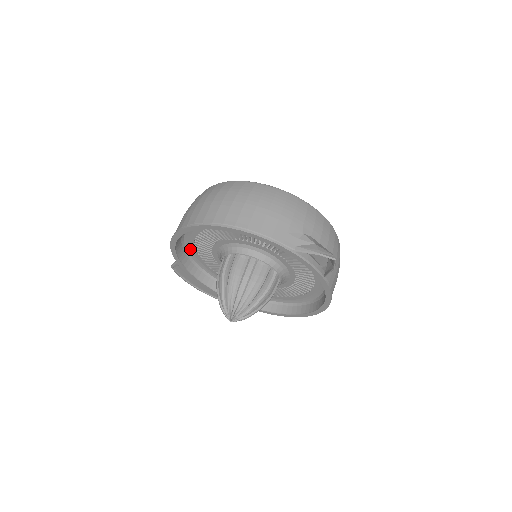
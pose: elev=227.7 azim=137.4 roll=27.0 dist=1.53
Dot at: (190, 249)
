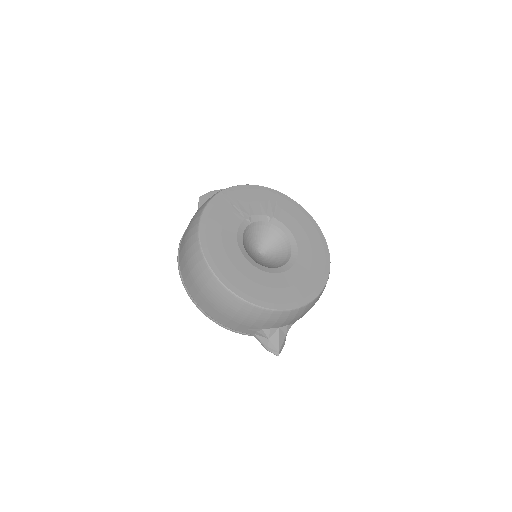
Dot at: occluded
